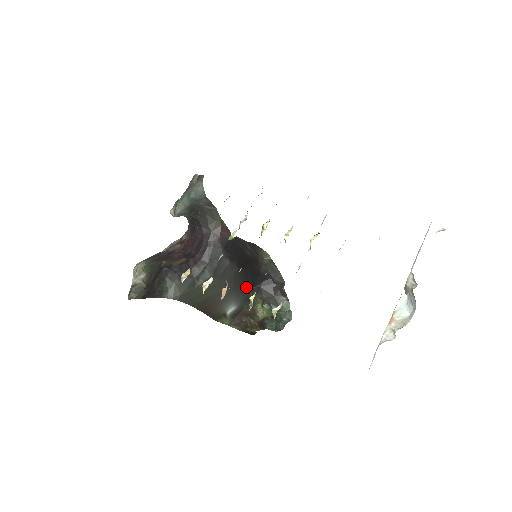
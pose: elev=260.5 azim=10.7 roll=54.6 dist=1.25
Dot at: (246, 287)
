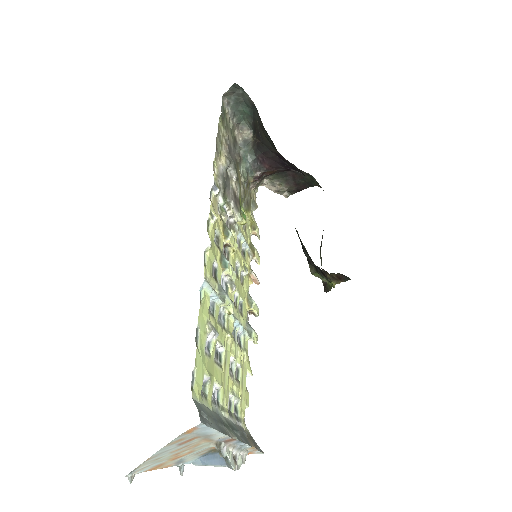
Dot at: occluded
